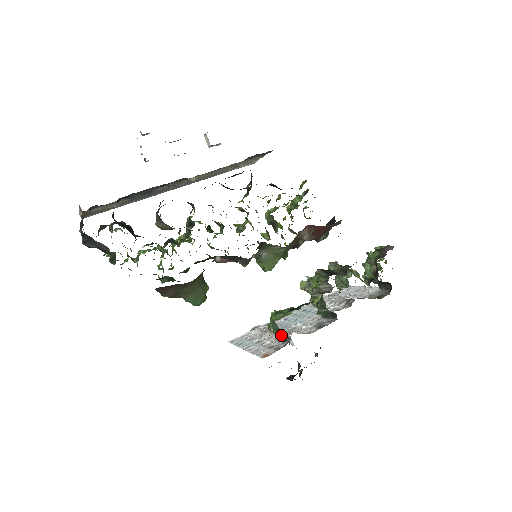
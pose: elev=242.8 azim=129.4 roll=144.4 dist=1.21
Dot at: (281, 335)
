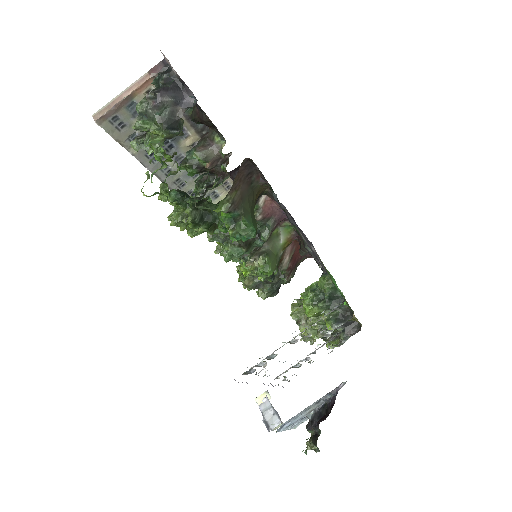
Dot at: occluded
